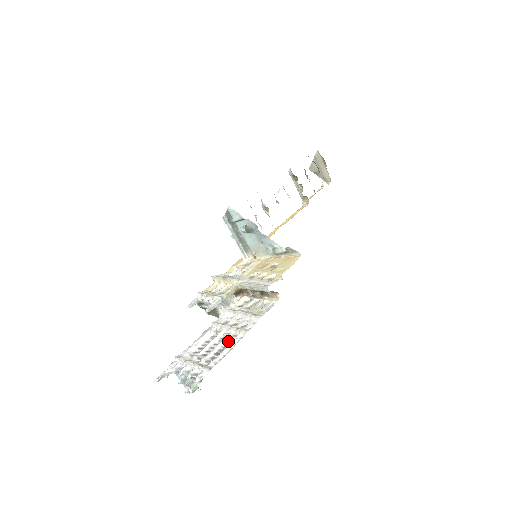
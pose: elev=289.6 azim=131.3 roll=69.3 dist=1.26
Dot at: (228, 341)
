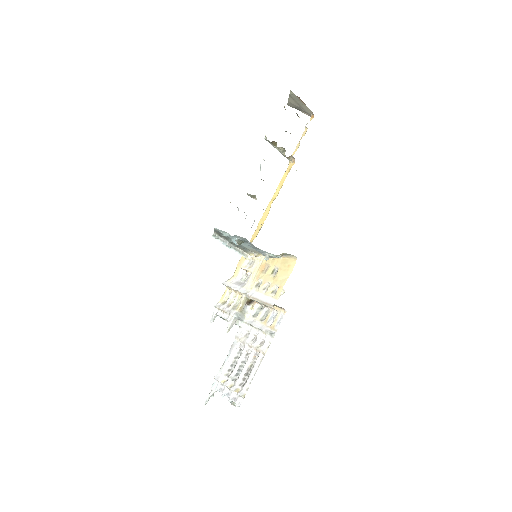
Dot at: (252, 360)
